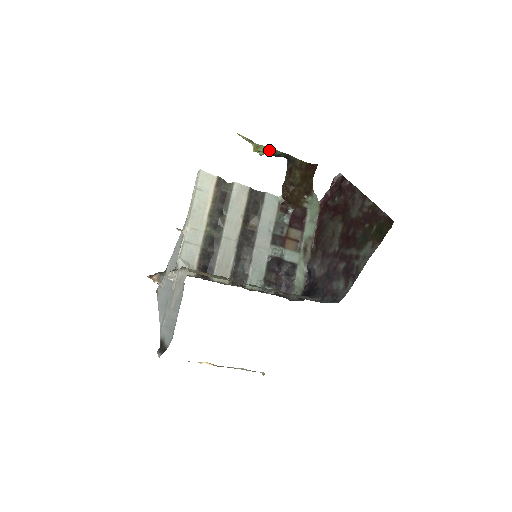
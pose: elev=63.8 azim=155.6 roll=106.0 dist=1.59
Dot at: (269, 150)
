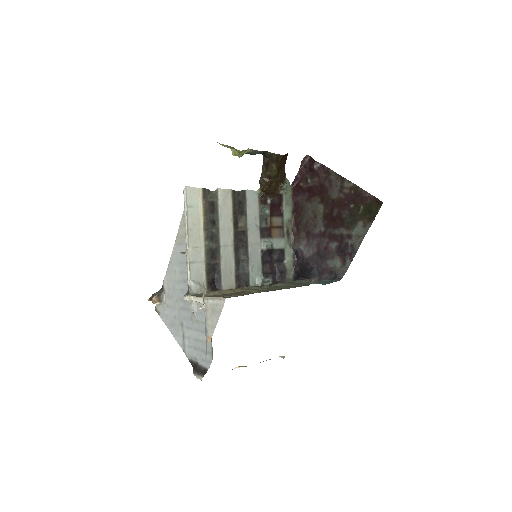
Dot at: (248, 151)
